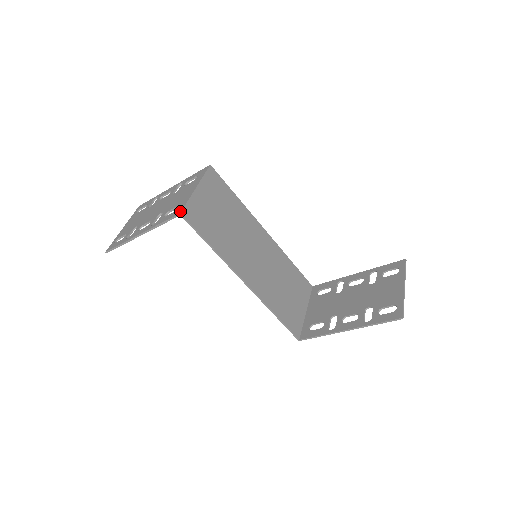
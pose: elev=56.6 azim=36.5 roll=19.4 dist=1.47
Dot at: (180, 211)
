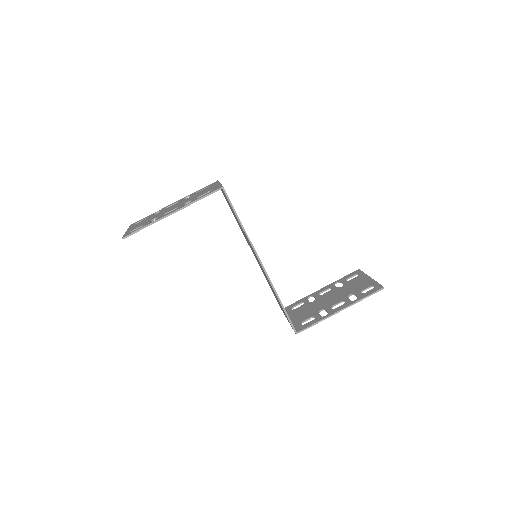
Dot at: (221, 186)
